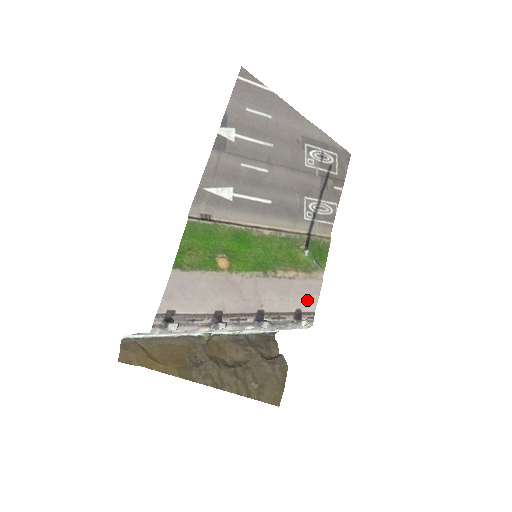
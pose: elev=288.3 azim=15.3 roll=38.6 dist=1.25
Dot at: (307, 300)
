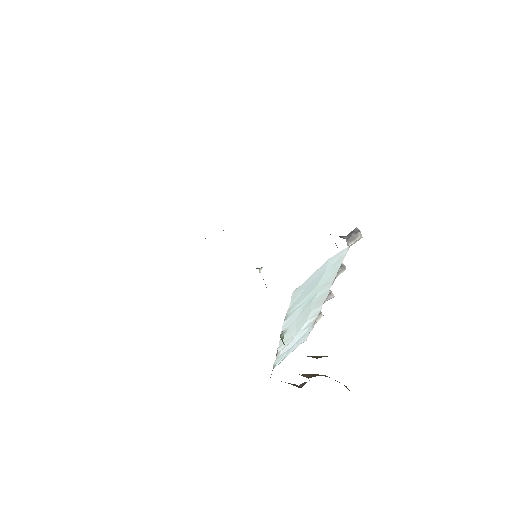
Dot at: occluded
